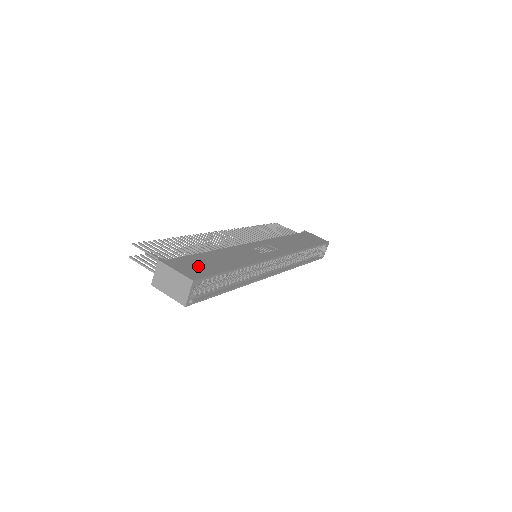
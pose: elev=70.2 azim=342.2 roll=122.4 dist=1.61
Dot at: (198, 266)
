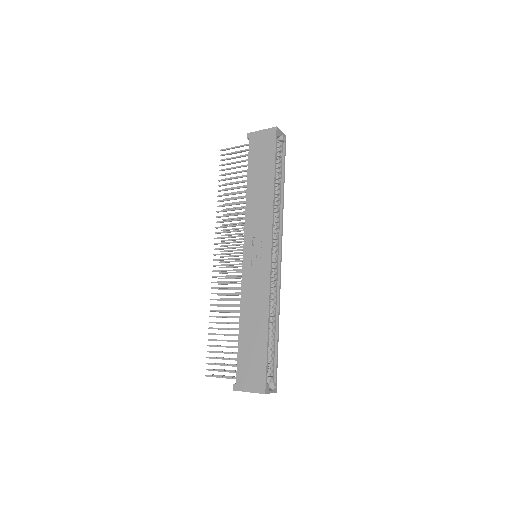
Dot at: (252, 366)
